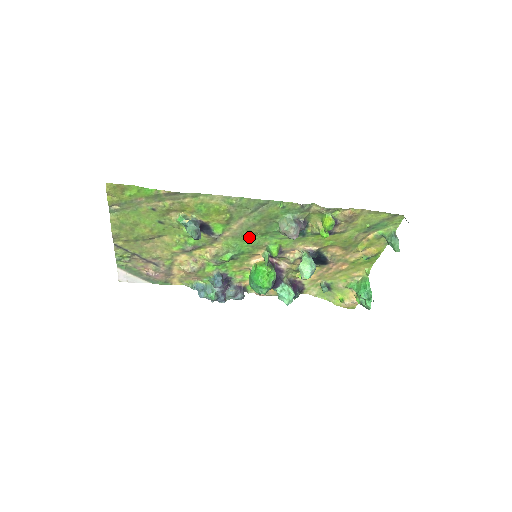
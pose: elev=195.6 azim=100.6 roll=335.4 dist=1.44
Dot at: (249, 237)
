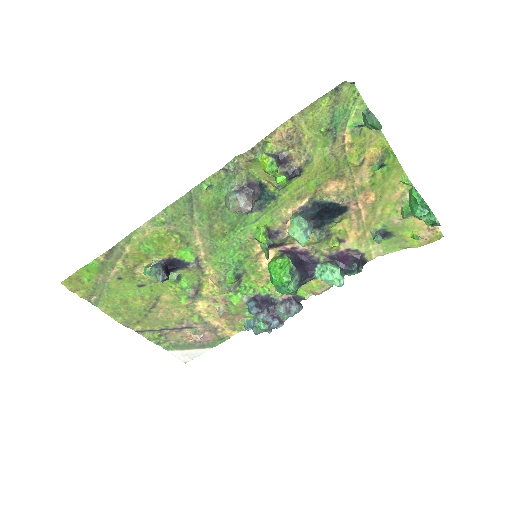
Dot at: (225, 242)
